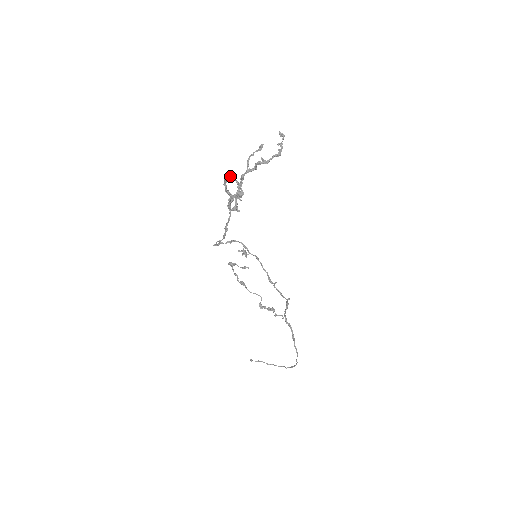
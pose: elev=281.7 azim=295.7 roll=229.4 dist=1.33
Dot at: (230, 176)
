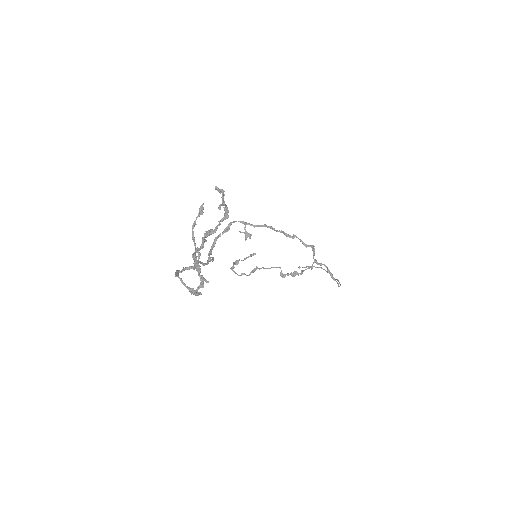
Dot at: occluded
